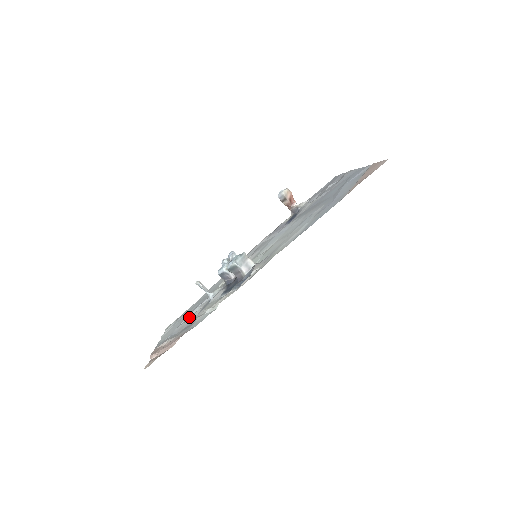
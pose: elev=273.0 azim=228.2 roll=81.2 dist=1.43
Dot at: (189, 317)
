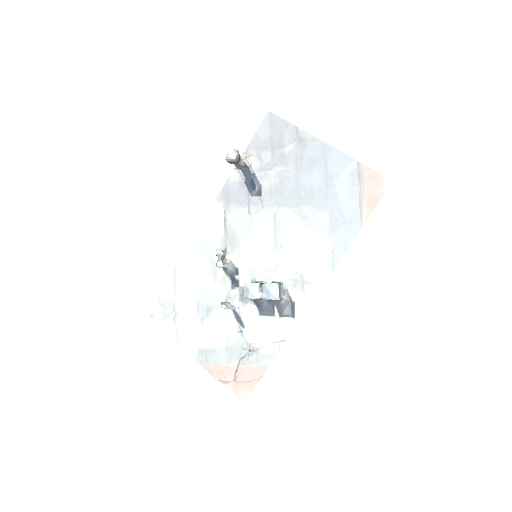
Dot at: (219, 329)
